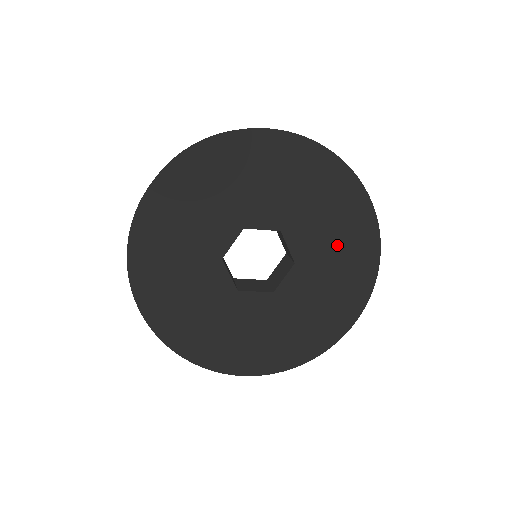
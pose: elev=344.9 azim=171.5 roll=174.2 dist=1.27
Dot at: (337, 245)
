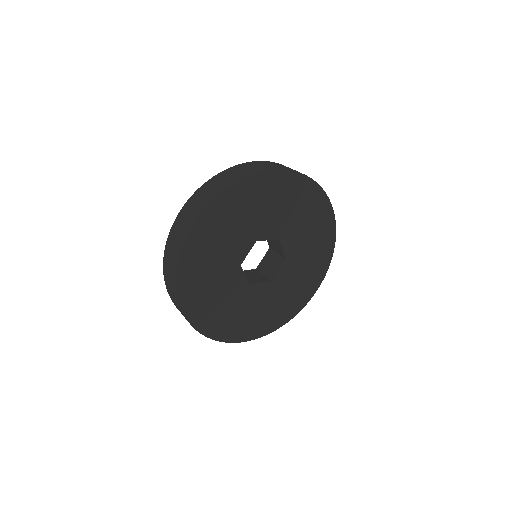
Dot at: (286, 206)
